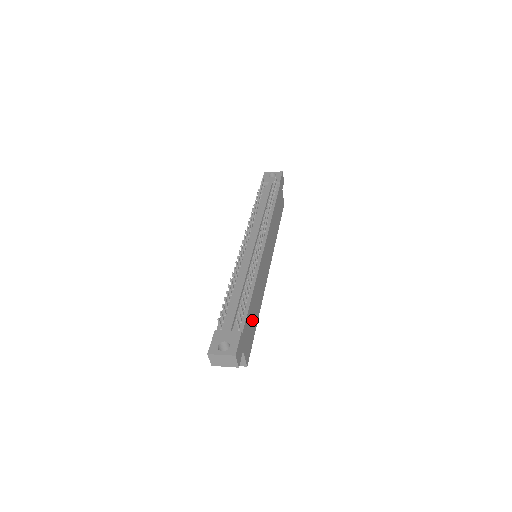
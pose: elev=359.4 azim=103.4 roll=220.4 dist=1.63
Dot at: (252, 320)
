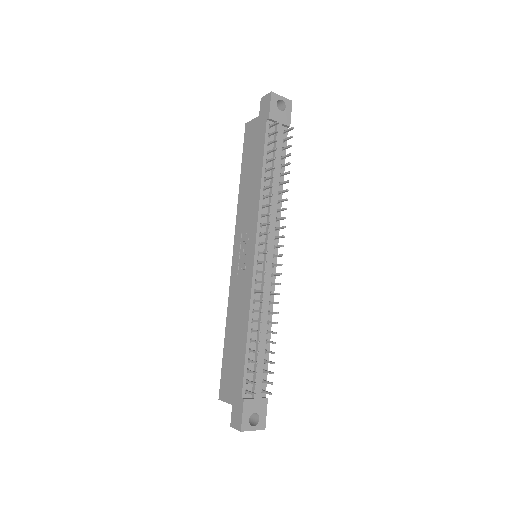
Dot at: occluded
